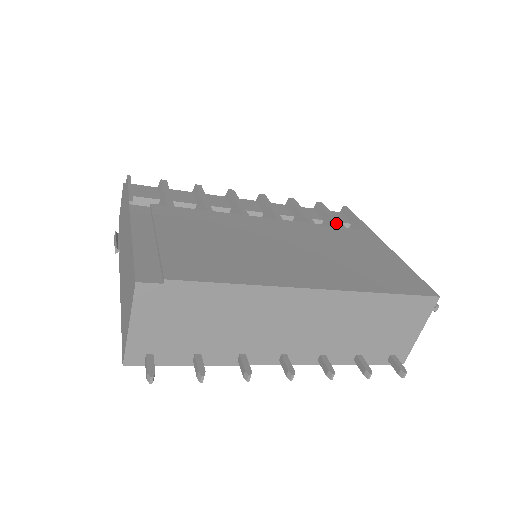
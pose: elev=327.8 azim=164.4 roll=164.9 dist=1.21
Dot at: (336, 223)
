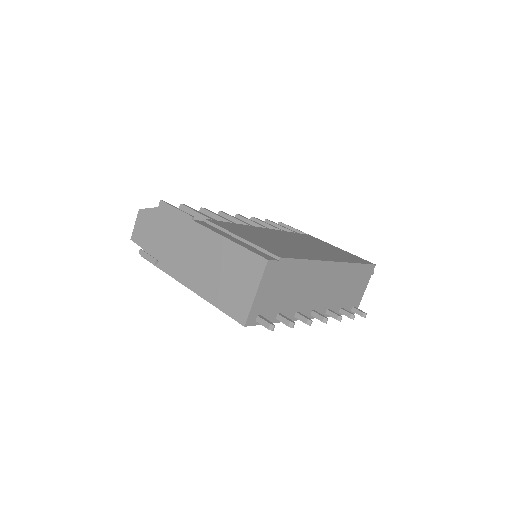
Dot at: (291, 231)
